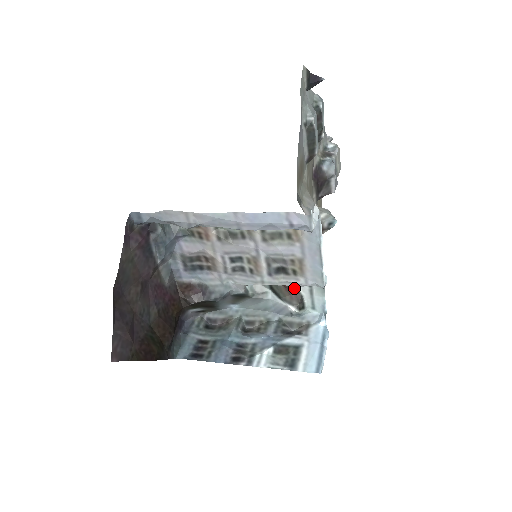
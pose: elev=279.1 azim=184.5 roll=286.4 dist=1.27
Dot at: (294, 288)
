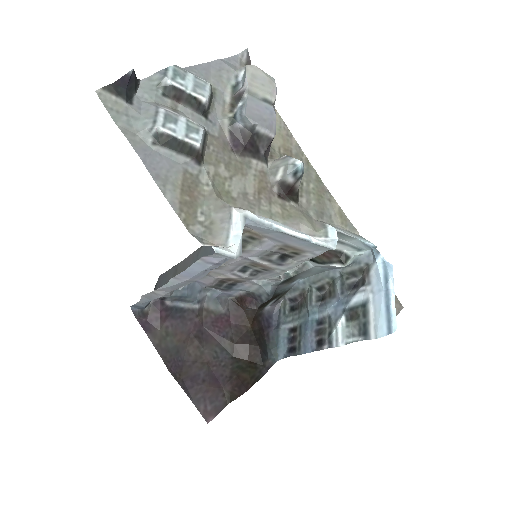
Dot at: occluded
